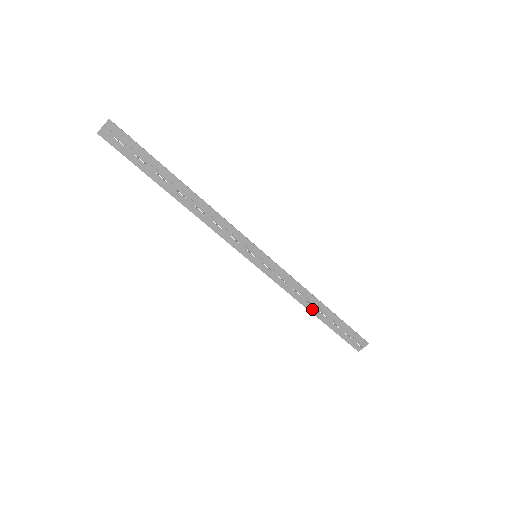
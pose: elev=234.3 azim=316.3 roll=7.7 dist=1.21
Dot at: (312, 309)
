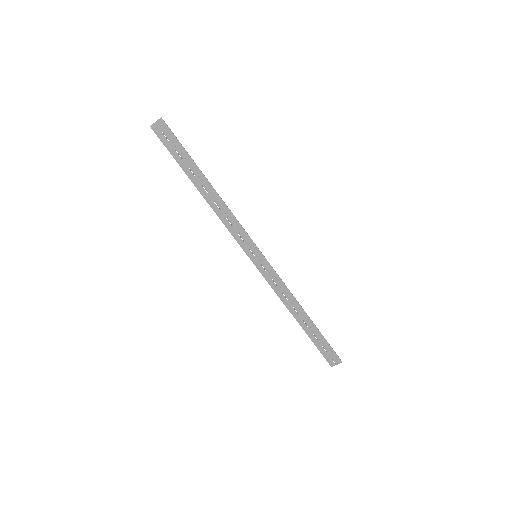
Dot at: (296, 316)
